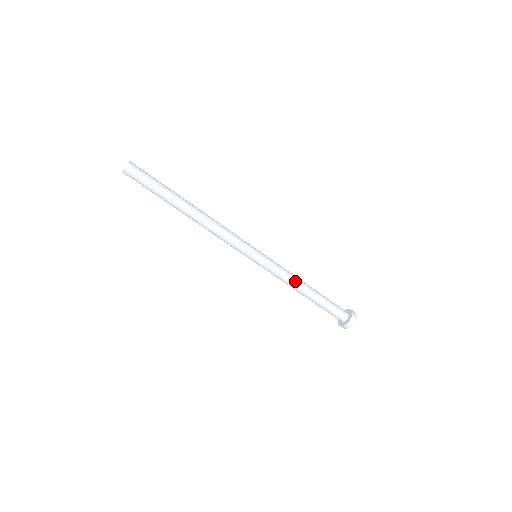
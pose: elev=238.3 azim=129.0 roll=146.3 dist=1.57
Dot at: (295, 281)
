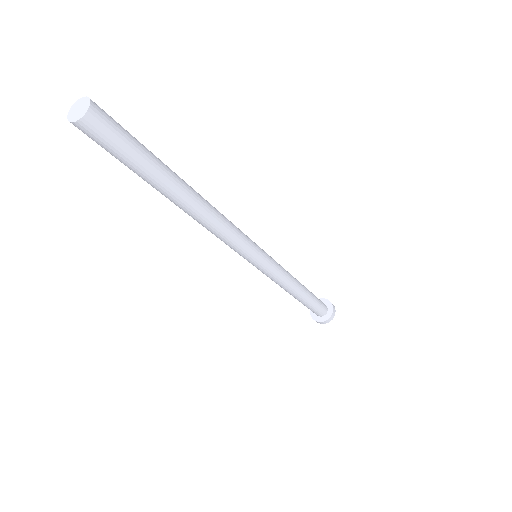
Dot at: (293, 278)
